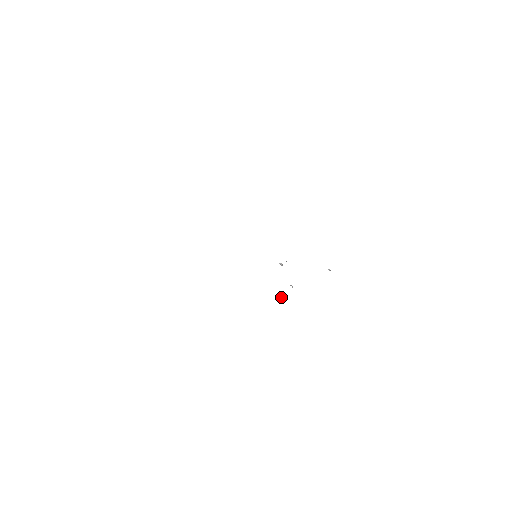
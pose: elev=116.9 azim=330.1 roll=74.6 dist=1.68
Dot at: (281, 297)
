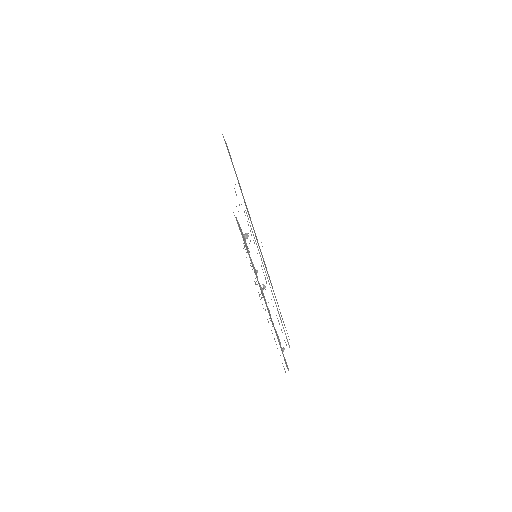
Dot at: (246, 238)
